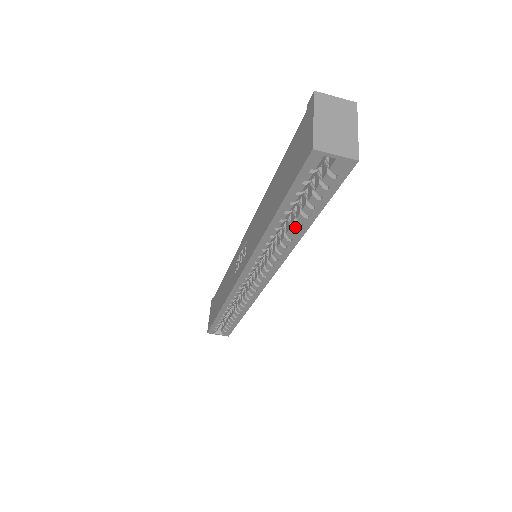
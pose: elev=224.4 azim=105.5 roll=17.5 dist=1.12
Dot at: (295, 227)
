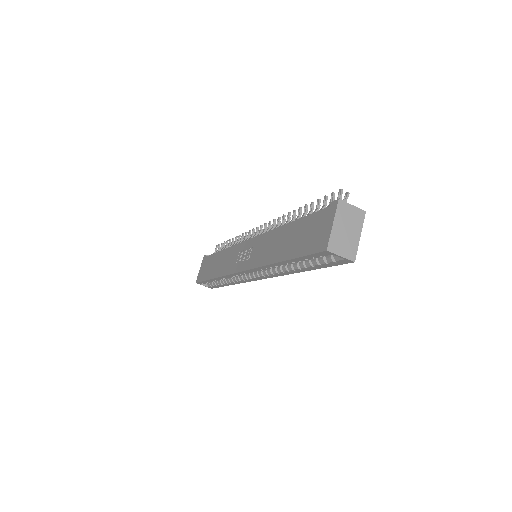
Dot at: (296, 268)
